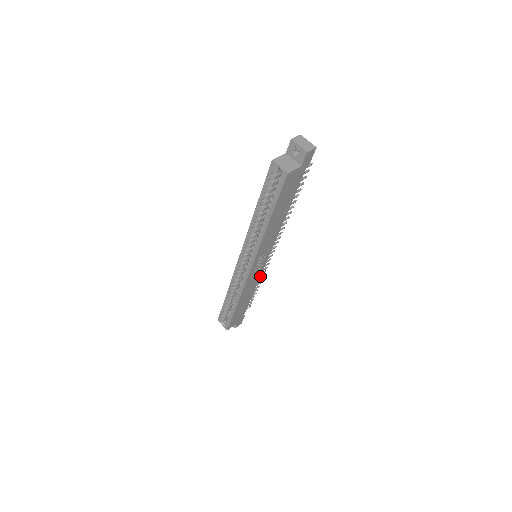
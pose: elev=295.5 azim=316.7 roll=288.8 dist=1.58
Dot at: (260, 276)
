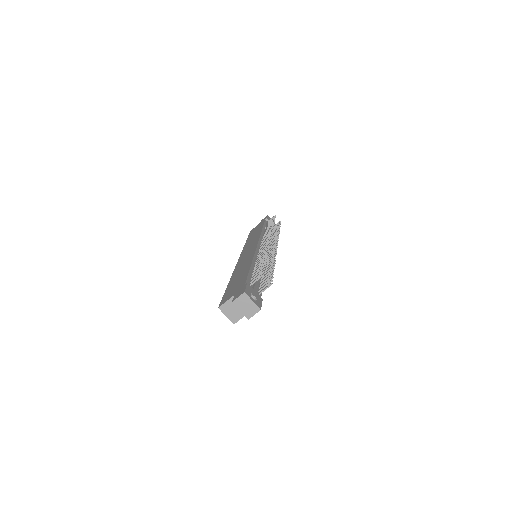
Dot at: occluded
